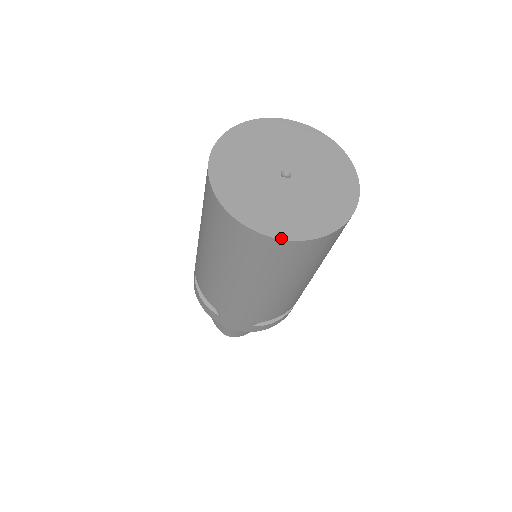
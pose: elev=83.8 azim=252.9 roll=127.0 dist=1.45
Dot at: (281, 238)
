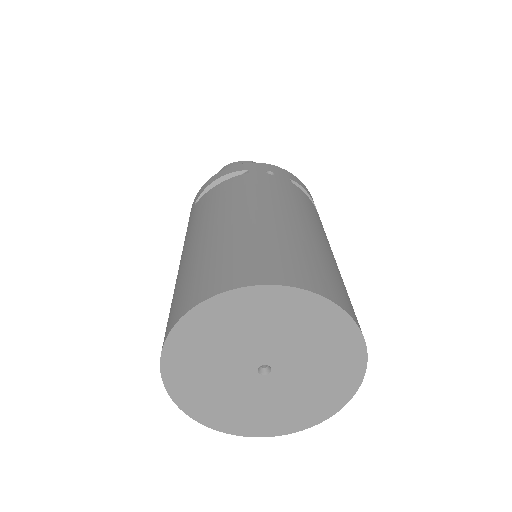
Dot at: (257, 436)
